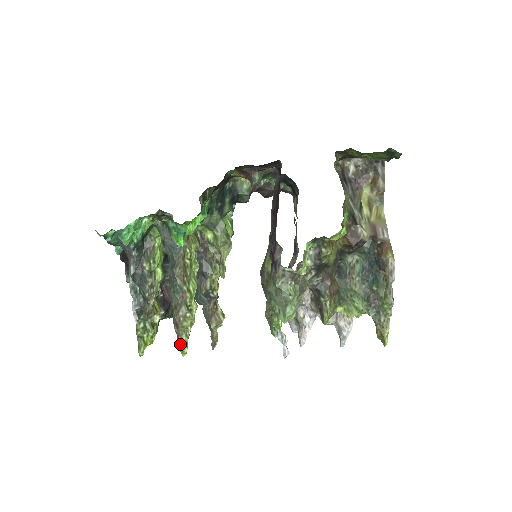
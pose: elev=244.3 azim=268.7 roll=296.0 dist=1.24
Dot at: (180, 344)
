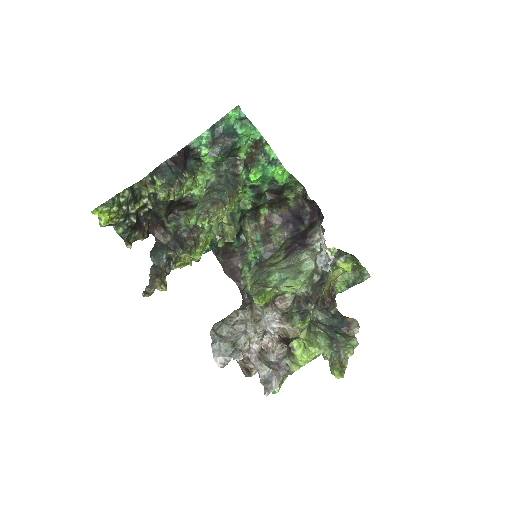
Dot at: (207, 213)
